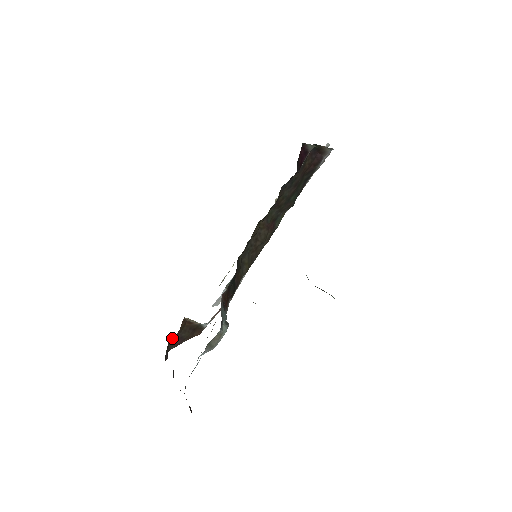
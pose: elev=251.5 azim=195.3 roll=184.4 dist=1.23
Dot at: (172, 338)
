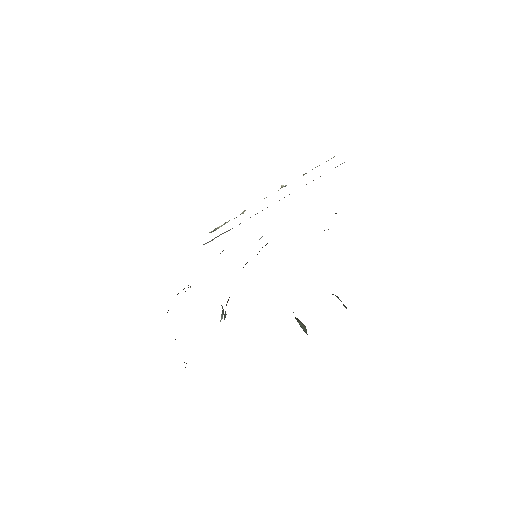
Dot at: occluded
